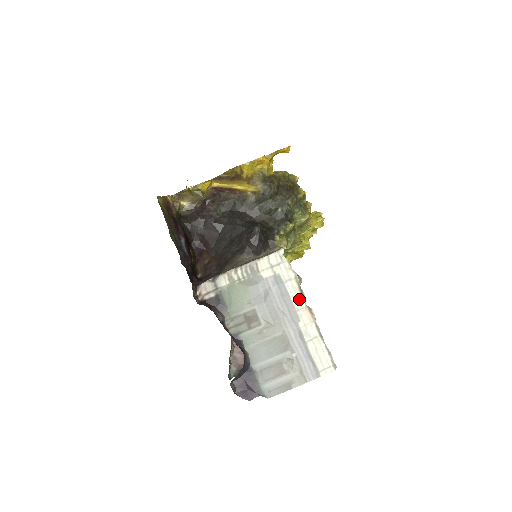
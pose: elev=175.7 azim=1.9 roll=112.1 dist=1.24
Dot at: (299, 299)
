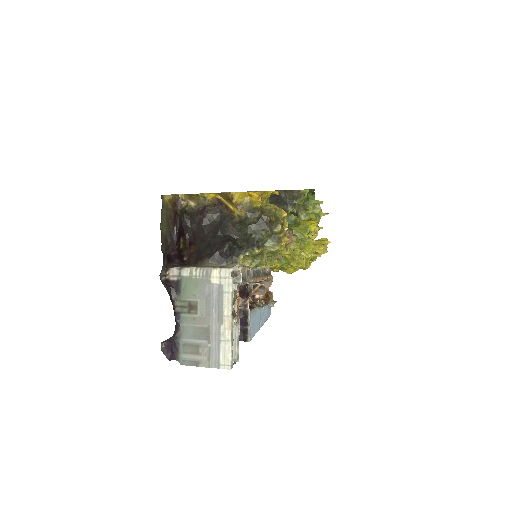
Dot at: (228, 309)
